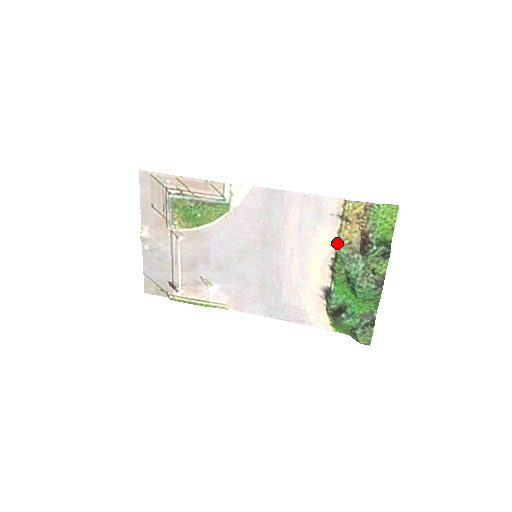
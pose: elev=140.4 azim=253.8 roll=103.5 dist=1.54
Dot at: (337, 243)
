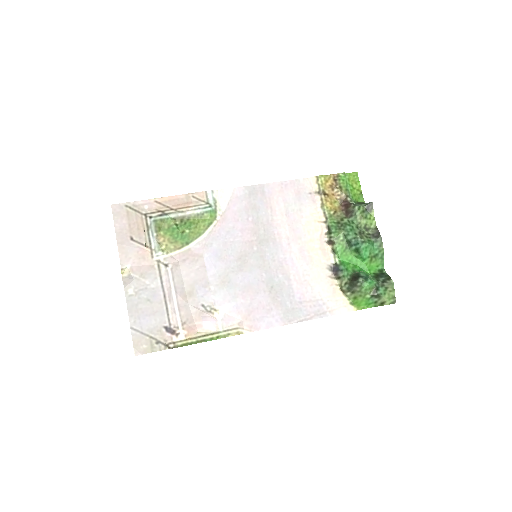
Dot at: (324, 217)
